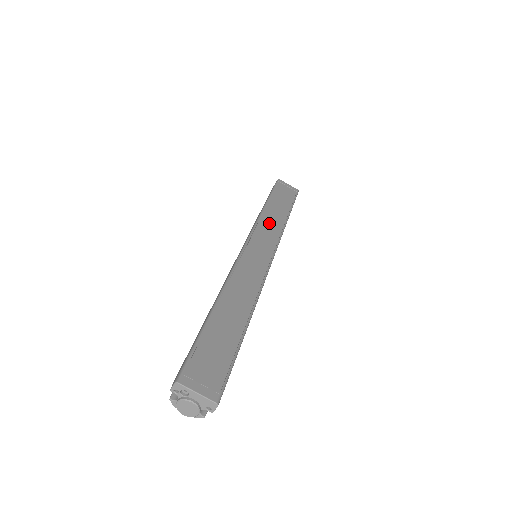
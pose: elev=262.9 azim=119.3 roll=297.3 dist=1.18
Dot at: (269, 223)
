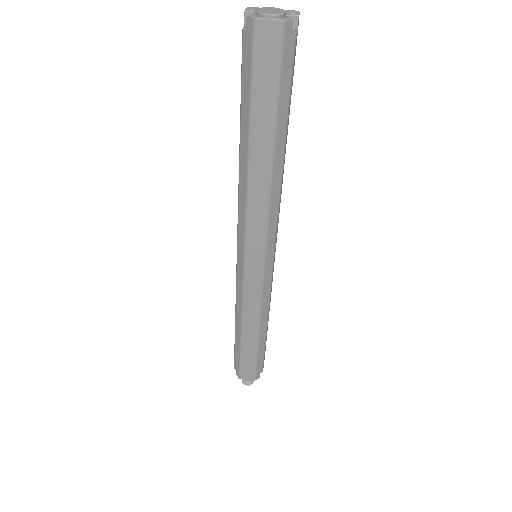
Dot at: occluded
